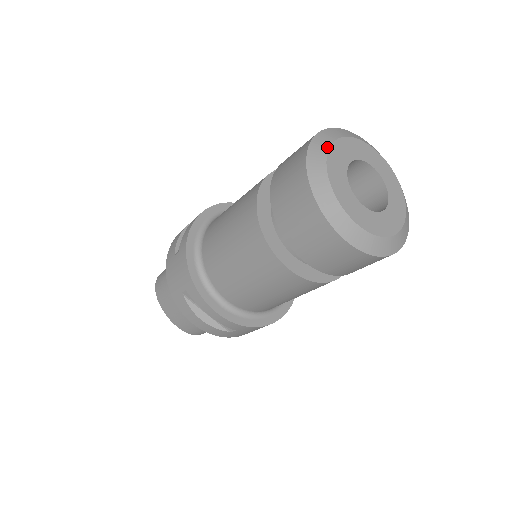
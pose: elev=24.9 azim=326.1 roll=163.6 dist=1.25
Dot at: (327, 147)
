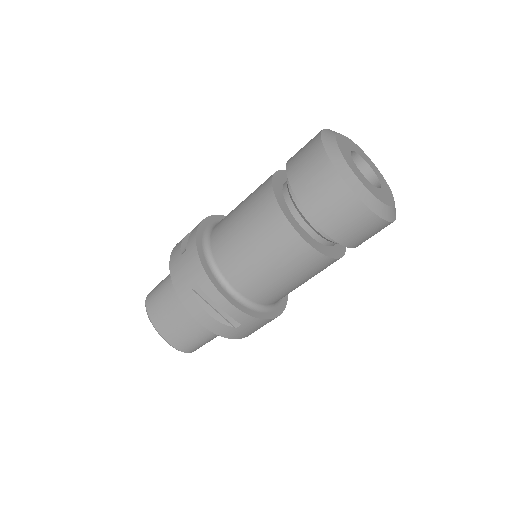
Dot at: (334, 136)
